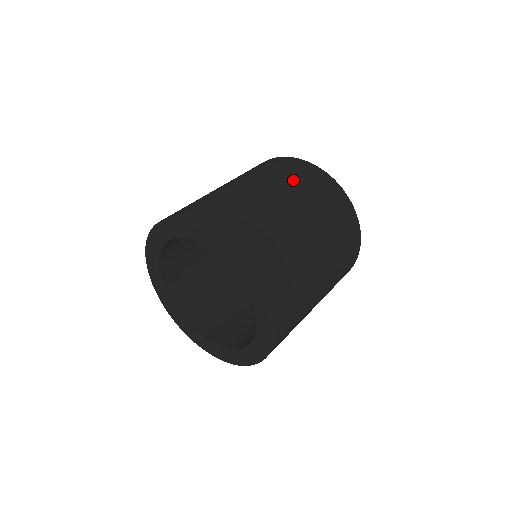
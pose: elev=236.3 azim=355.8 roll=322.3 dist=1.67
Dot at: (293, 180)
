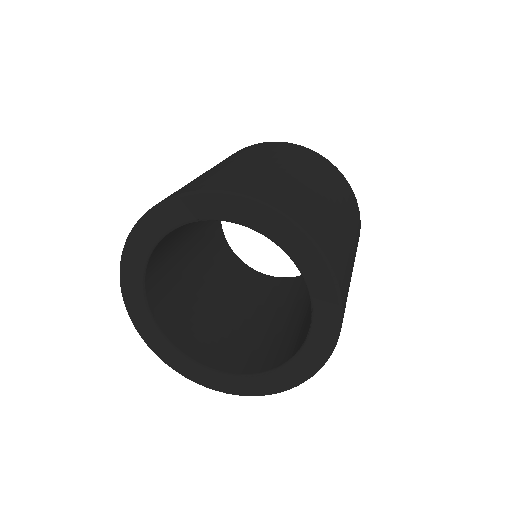
Dot at: occluded
